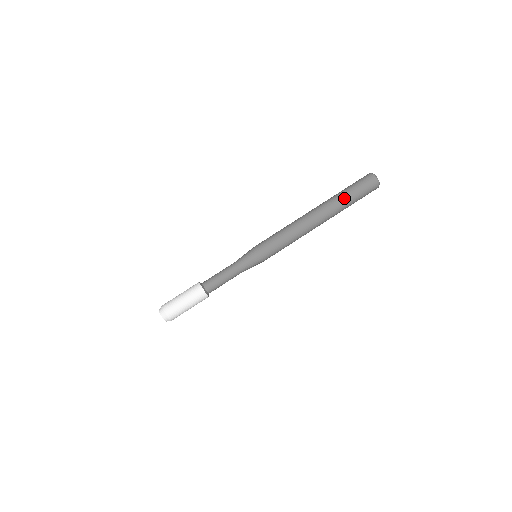
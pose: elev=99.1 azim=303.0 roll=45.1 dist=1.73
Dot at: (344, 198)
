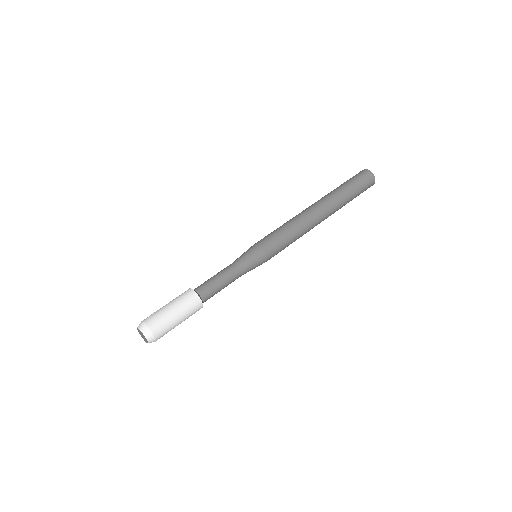
Dot at: (337, 188)
